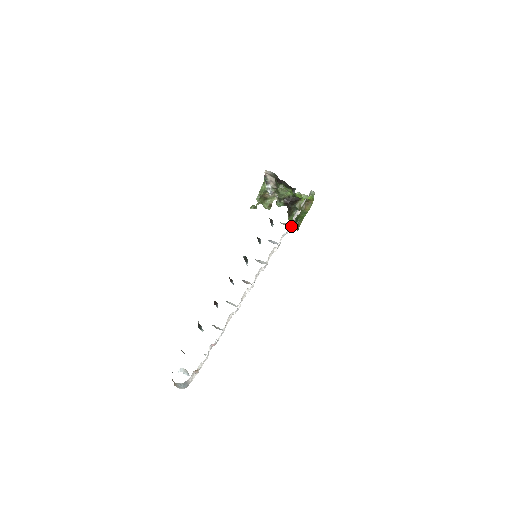
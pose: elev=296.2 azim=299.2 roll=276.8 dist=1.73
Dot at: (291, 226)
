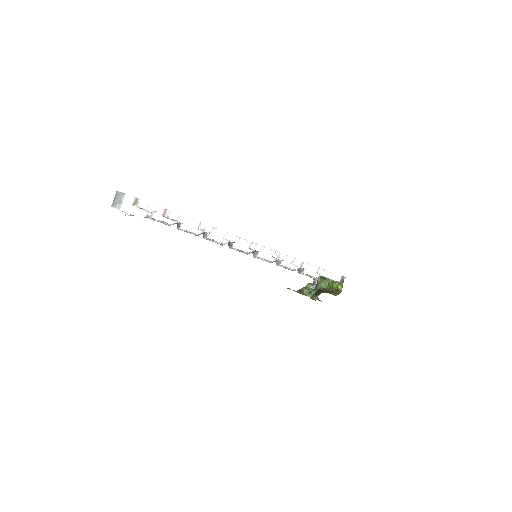
Dot at: (303, 266)
